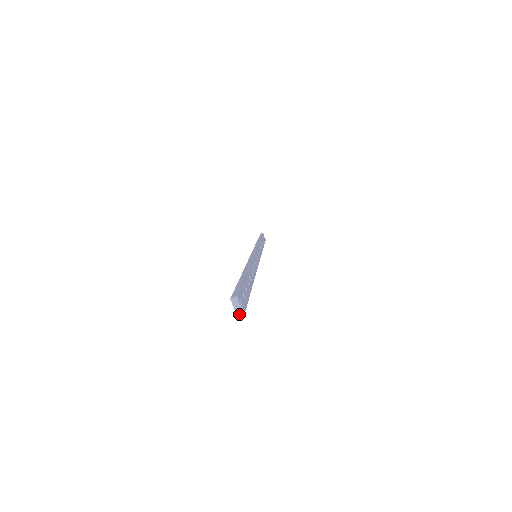
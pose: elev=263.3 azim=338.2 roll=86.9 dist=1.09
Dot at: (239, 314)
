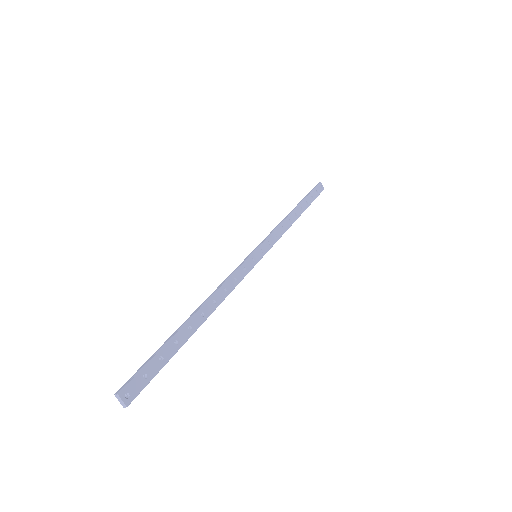
Dot at: (123, 406)
